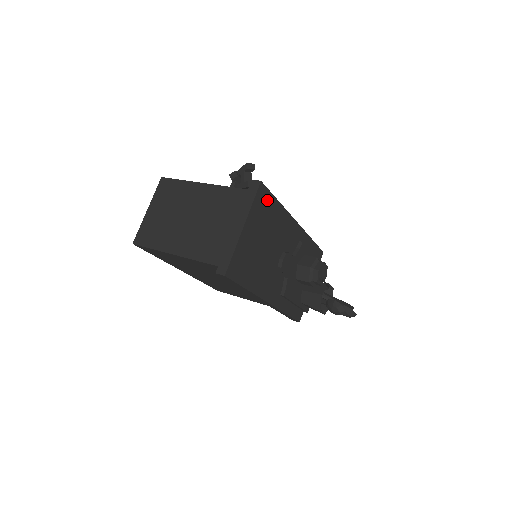
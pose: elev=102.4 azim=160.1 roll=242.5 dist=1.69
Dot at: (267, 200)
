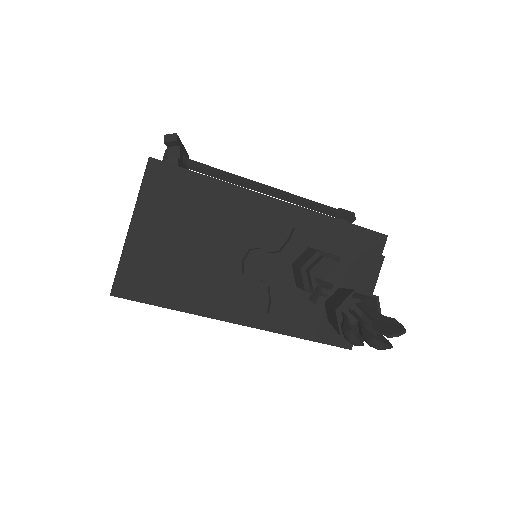
Dot at: (178, 181)
